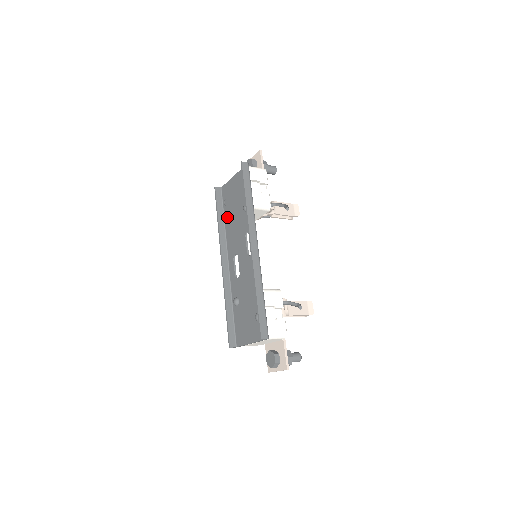
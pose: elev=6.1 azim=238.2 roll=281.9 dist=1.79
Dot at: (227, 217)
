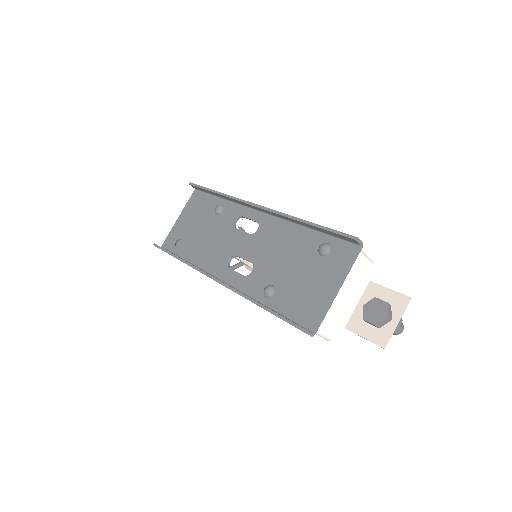
Dot at: (189, 252)
